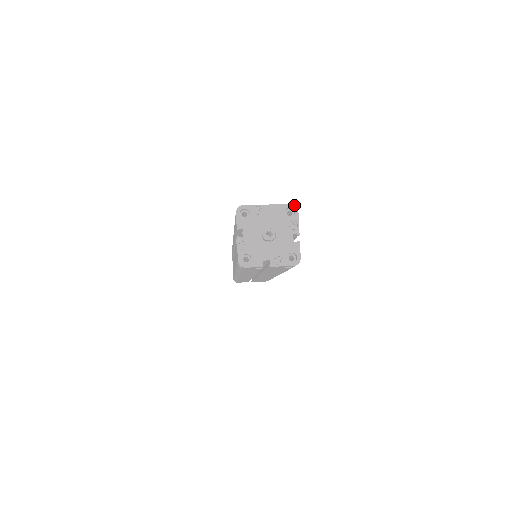
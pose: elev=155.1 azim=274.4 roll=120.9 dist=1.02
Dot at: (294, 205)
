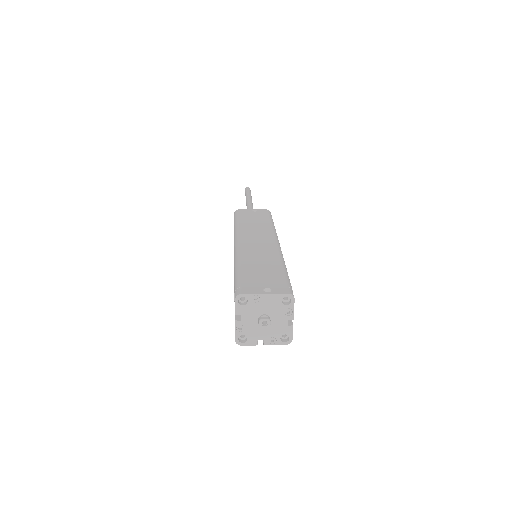
Dot at: (291, 294)
